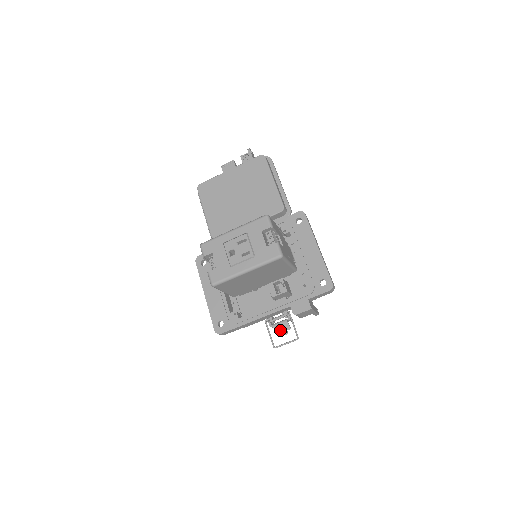
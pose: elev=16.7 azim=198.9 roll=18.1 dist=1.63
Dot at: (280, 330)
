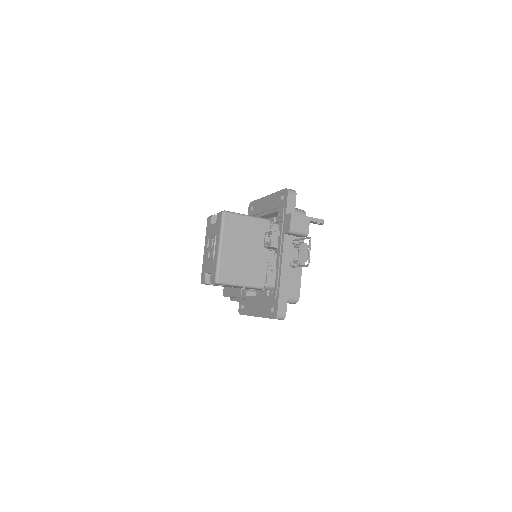
Dot at: (304, 256)
